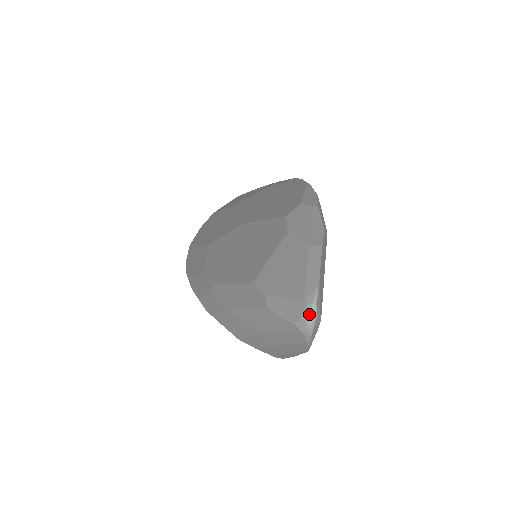
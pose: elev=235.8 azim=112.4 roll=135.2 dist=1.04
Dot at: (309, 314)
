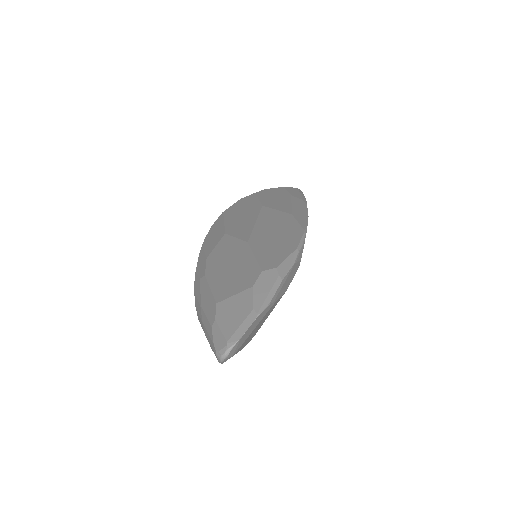
Dot at: (224, 353)
